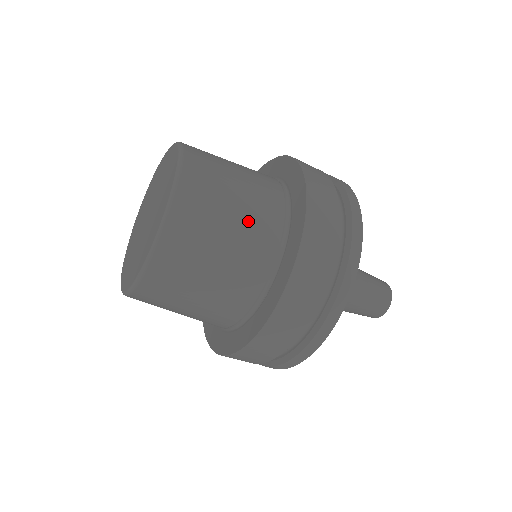
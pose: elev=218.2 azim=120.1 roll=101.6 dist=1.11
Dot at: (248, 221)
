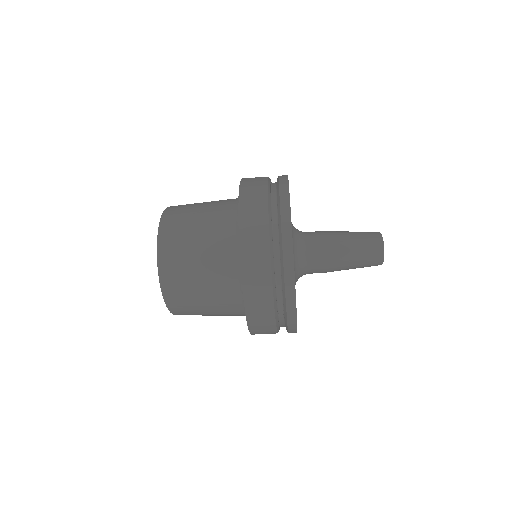
Dot at: (210, 260)
